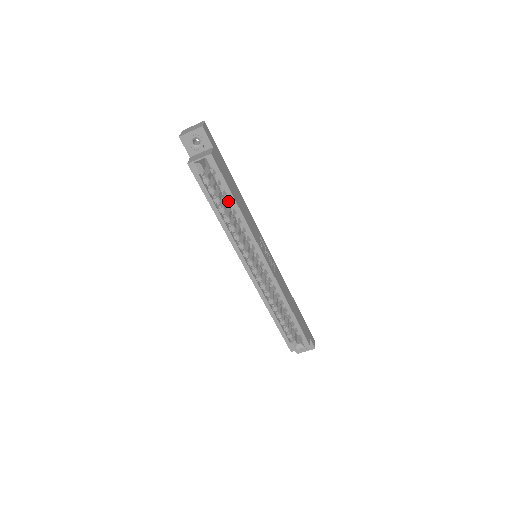
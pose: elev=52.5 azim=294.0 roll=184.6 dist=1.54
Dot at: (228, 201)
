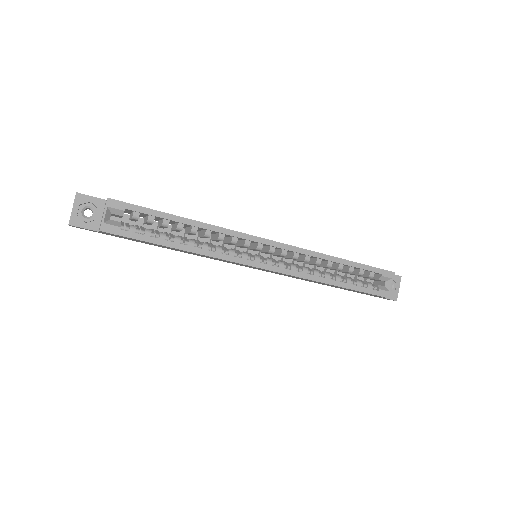
Dot at: (174, 230)
